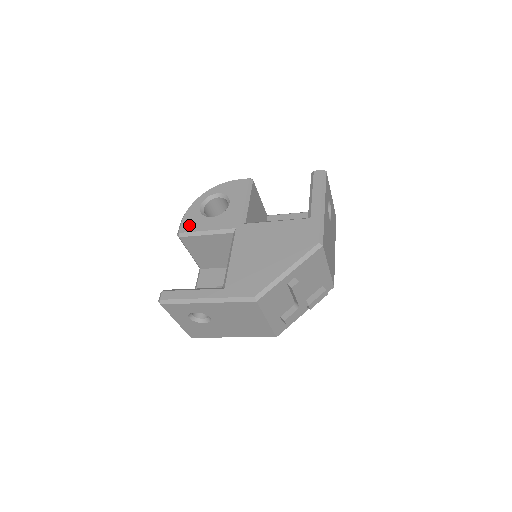
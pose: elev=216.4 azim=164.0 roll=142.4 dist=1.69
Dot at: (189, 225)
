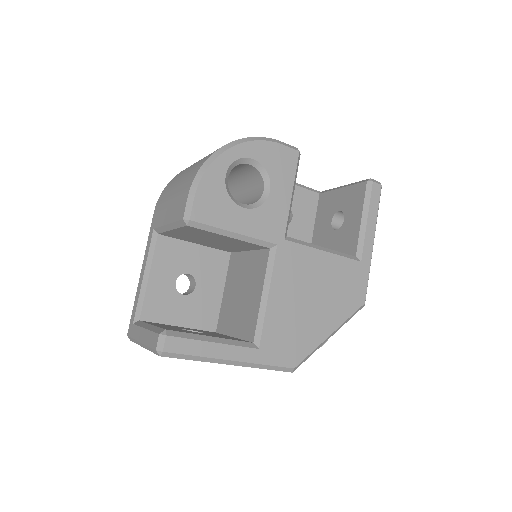
Dot at: (208, 210)
